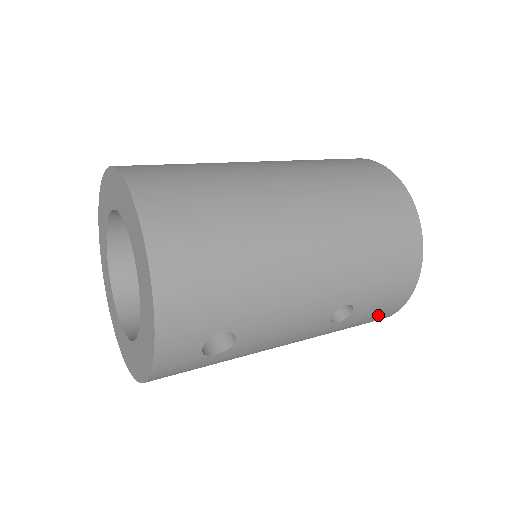
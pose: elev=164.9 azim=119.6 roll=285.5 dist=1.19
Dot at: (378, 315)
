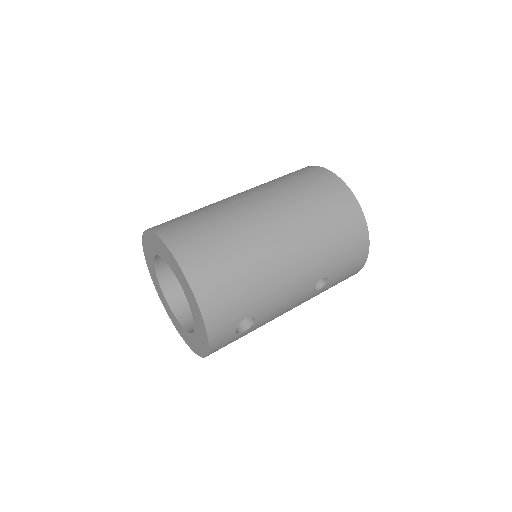
Dot at: (348, 276)
